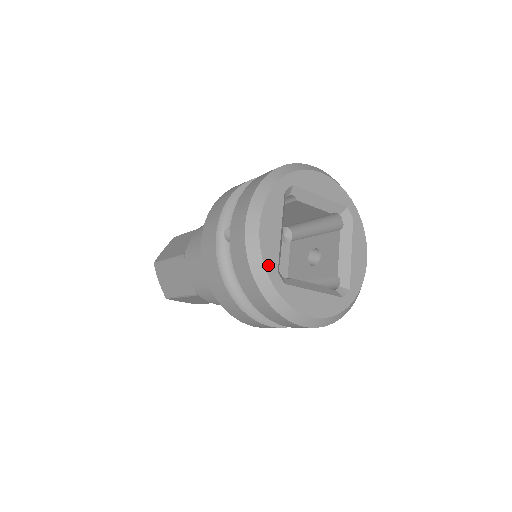
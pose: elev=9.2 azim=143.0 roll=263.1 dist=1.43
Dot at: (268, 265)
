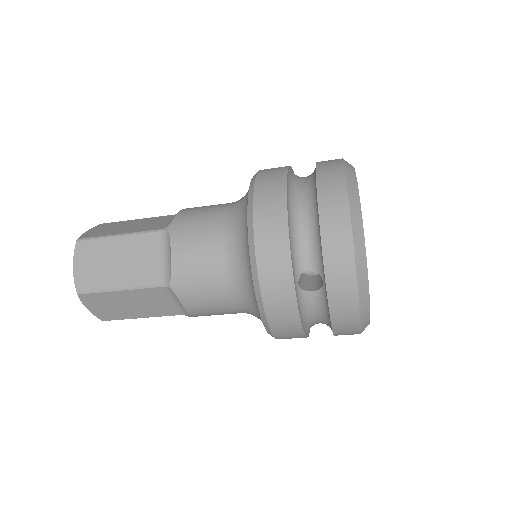
Dot at: occluded
